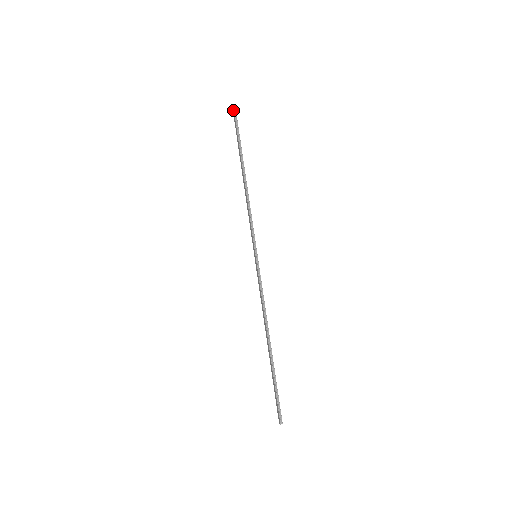
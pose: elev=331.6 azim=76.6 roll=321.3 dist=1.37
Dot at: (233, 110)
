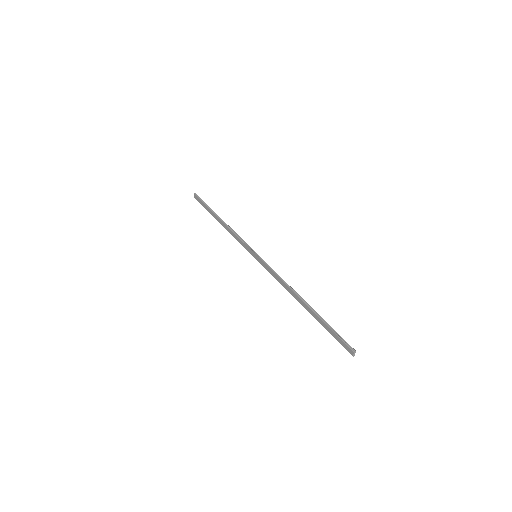
Dot at: (195, 196)
